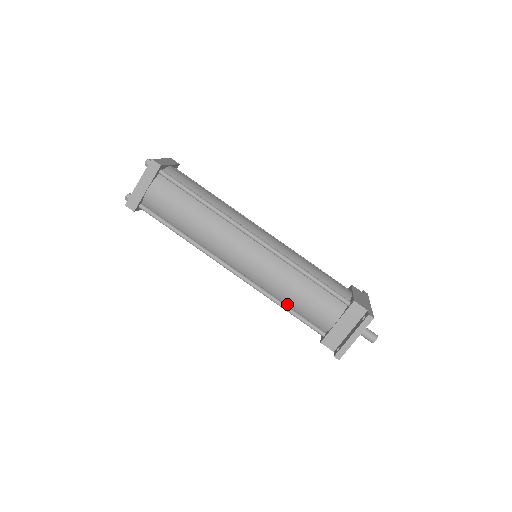
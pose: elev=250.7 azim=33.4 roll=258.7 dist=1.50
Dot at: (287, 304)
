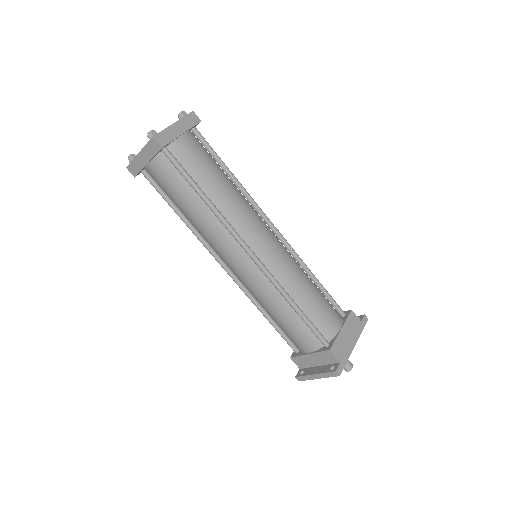
Dot at: (270, 315)
